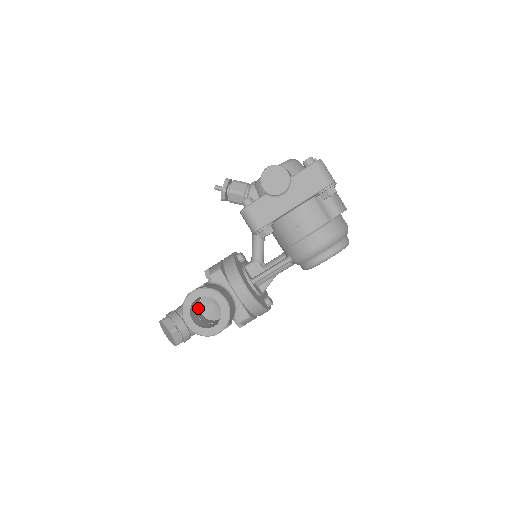
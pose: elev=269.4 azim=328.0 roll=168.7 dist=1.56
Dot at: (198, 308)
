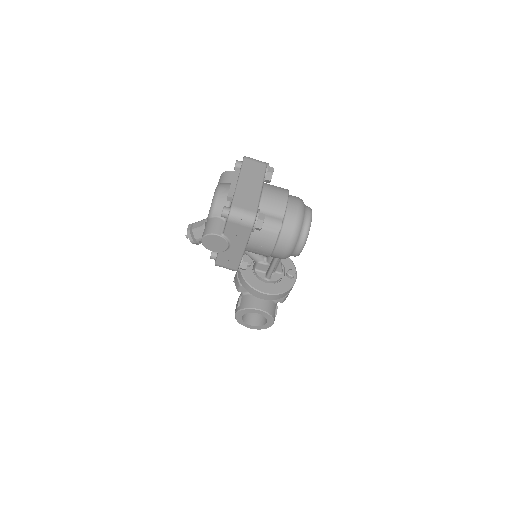
Dot at: occluded
